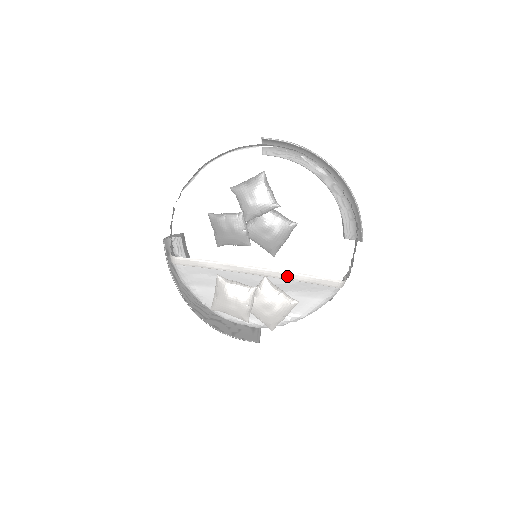
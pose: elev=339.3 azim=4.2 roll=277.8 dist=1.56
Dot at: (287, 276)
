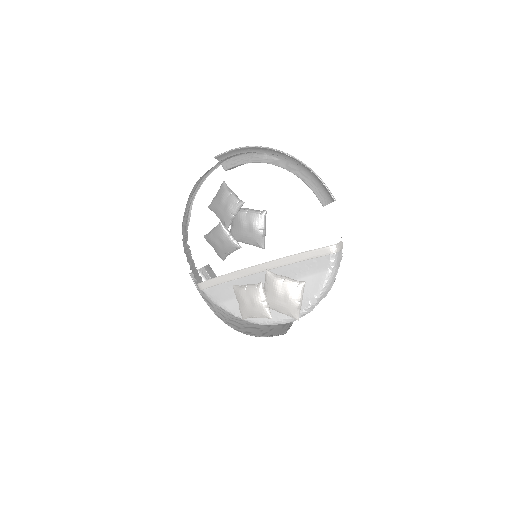
Dot at: (284, 262)
